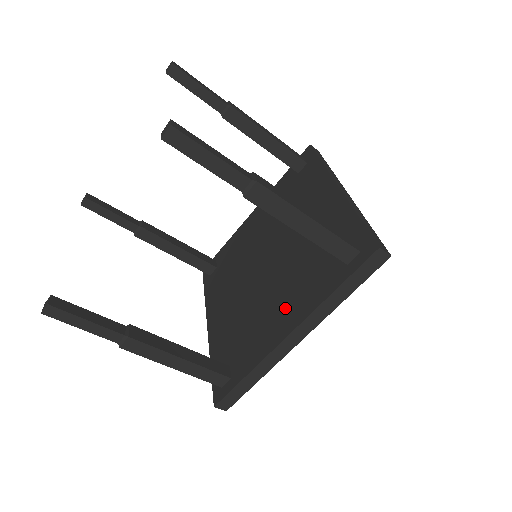
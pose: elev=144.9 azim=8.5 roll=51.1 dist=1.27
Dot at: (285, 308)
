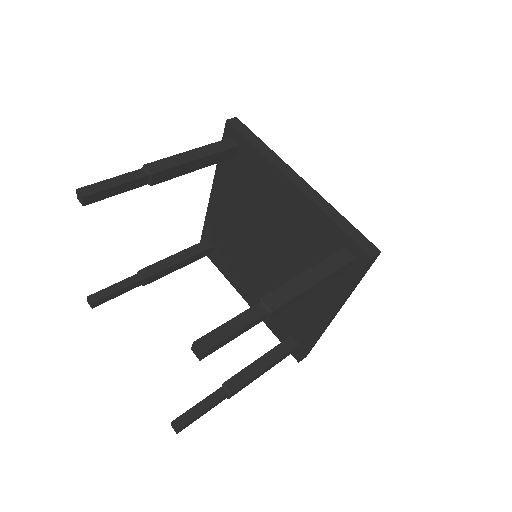
Dot at: (312, 297)
